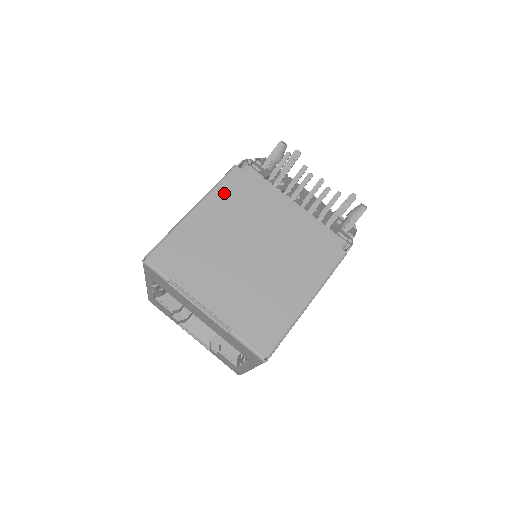
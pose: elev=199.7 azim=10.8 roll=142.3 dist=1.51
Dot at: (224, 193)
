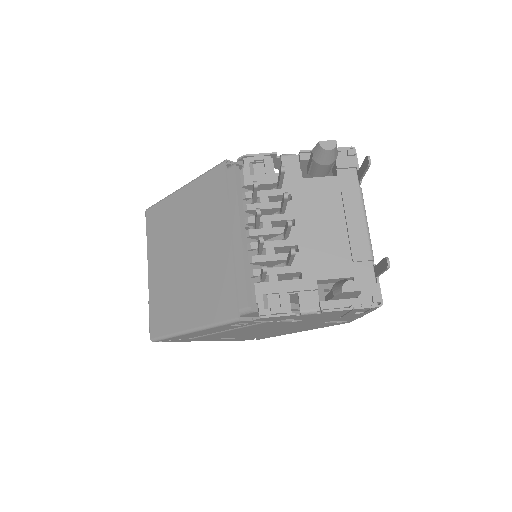
Dot at: (202, 185)
